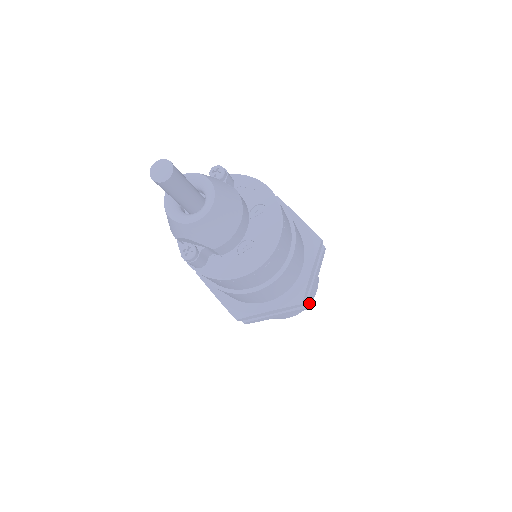
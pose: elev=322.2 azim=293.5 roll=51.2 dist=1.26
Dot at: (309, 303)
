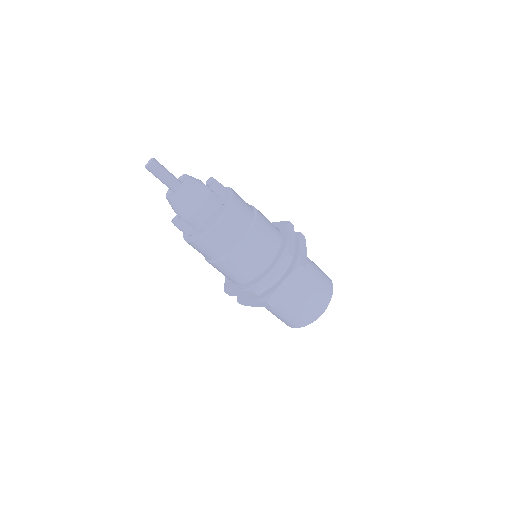
Dot at: occluded
